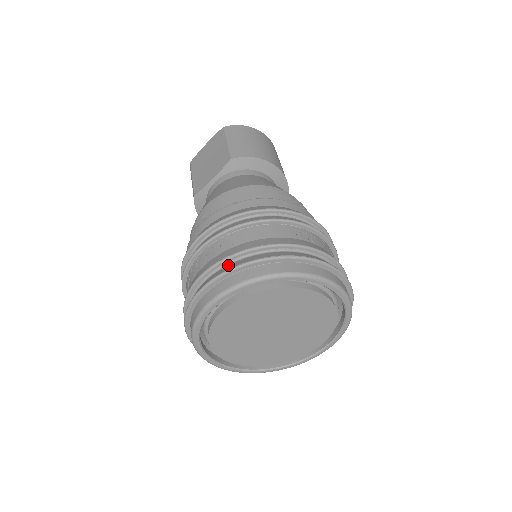
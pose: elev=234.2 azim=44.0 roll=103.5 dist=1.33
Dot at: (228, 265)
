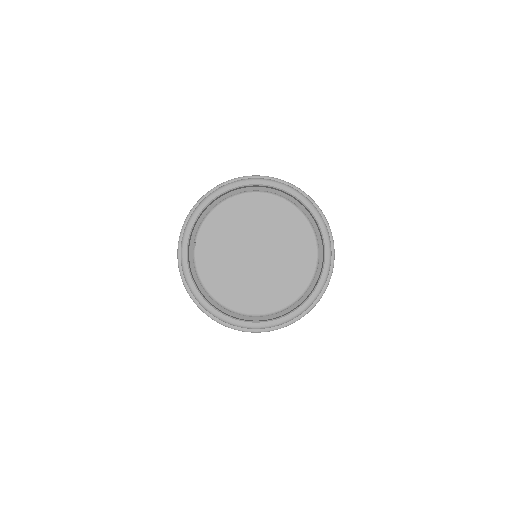
Dot at: occluded
